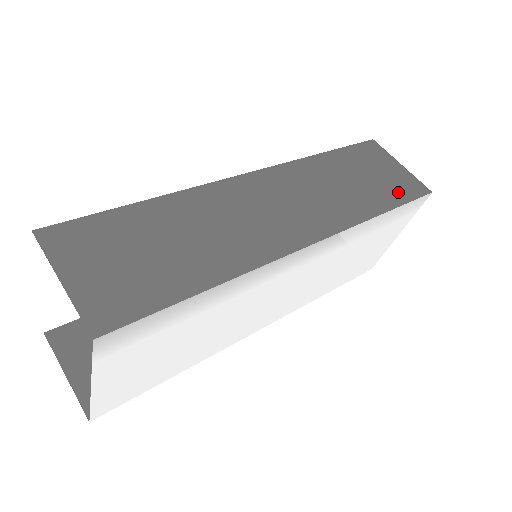
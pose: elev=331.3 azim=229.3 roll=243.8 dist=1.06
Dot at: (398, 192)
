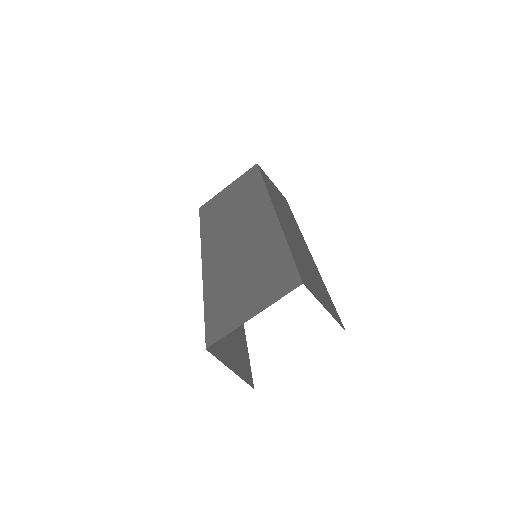
Dot at: (286, 204)
